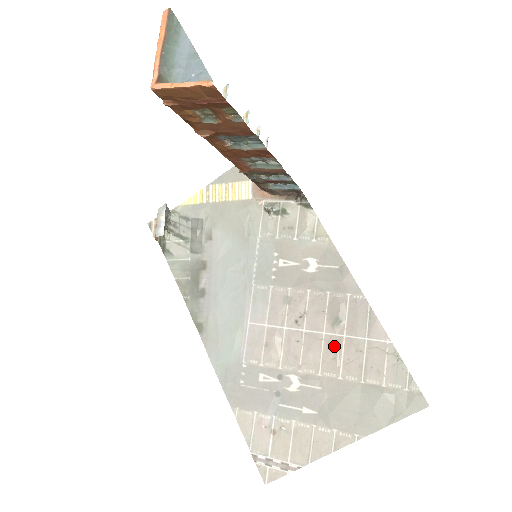
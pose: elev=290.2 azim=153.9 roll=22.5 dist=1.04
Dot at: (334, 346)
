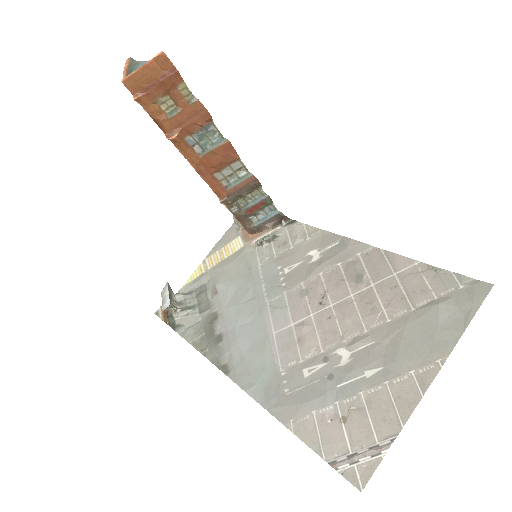
Dot at: (367, 299)
